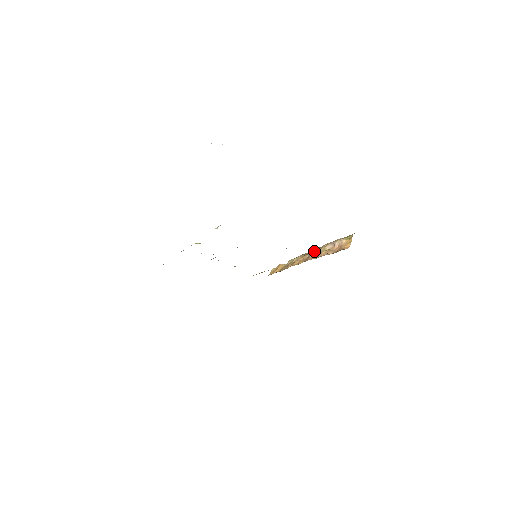
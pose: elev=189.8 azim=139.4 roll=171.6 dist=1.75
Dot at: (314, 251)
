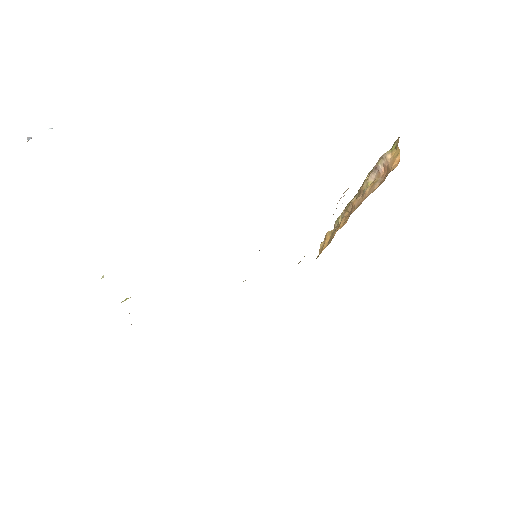
Dot at: (357, 194)
